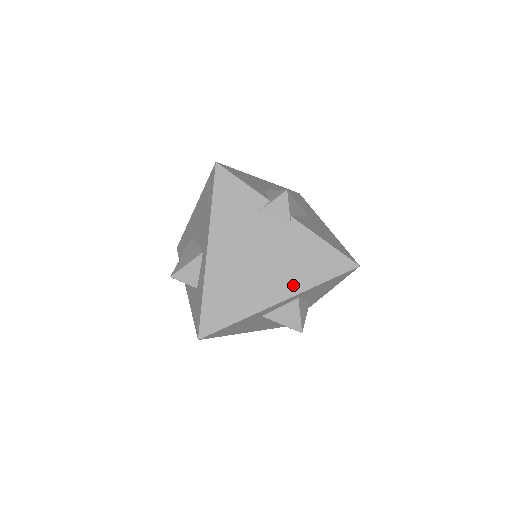
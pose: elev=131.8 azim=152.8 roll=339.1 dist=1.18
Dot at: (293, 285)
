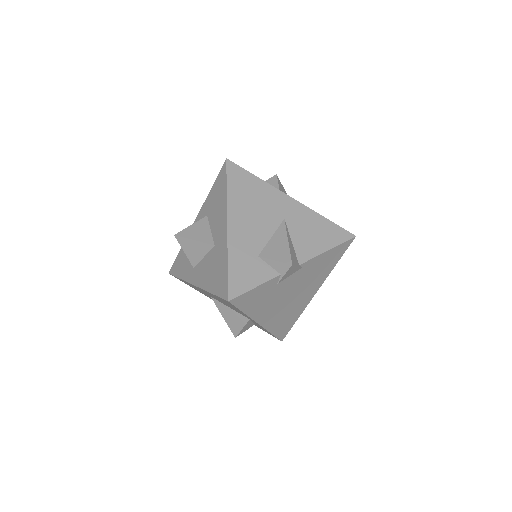
Dot at: (320, 281)
